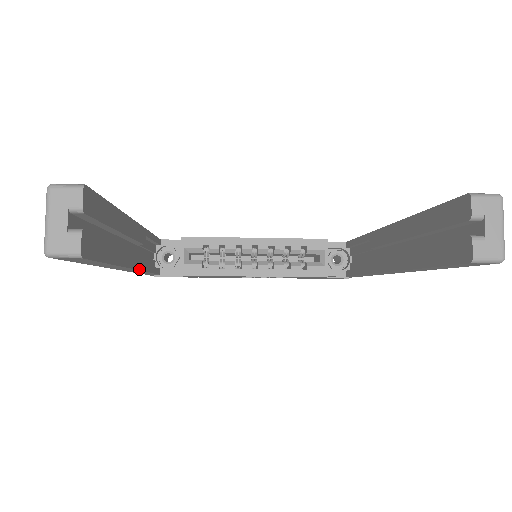
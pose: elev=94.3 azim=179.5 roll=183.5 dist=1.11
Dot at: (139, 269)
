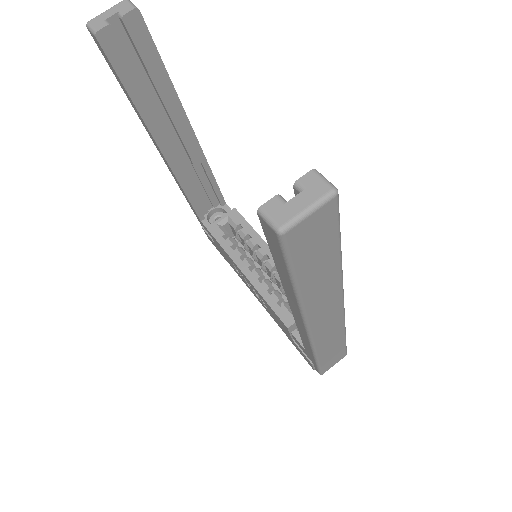
Dot at: (169, 164)
